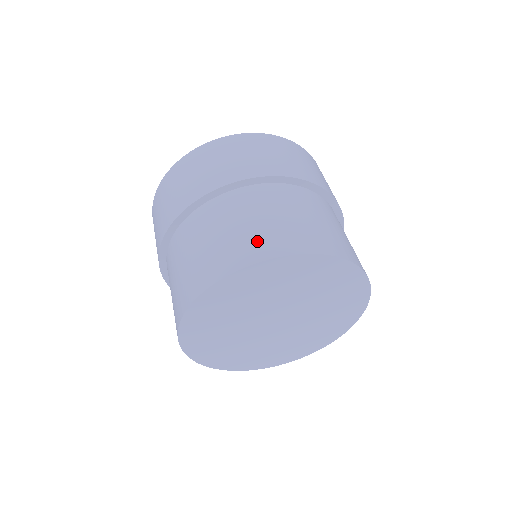
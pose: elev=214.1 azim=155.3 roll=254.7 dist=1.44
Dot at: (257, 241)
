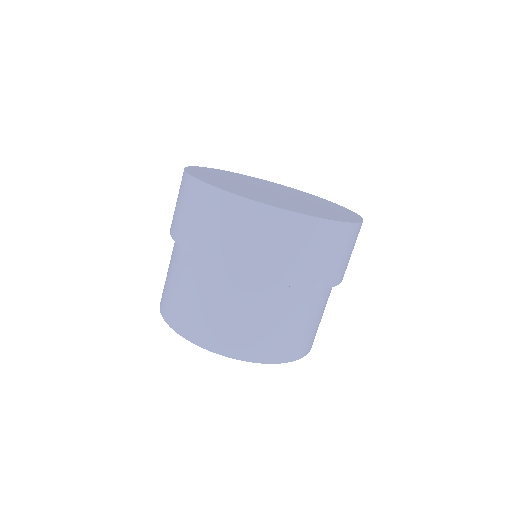
Dot at: (205, 328)
